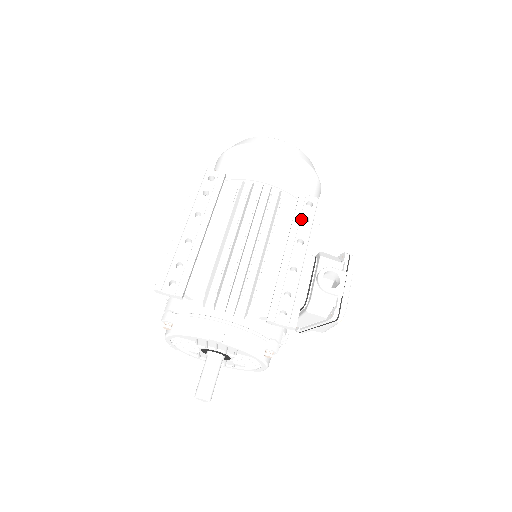
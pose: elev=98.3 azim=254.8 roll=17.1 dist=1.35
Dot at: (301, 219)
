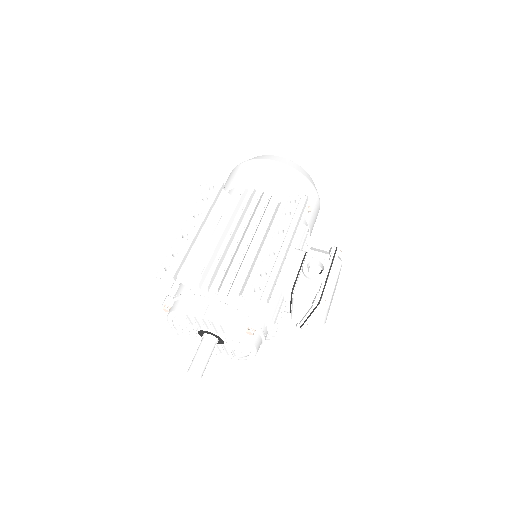
Dot at: (284, 214)
